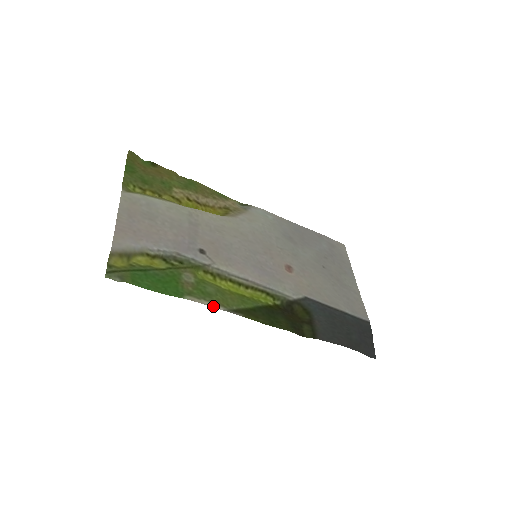
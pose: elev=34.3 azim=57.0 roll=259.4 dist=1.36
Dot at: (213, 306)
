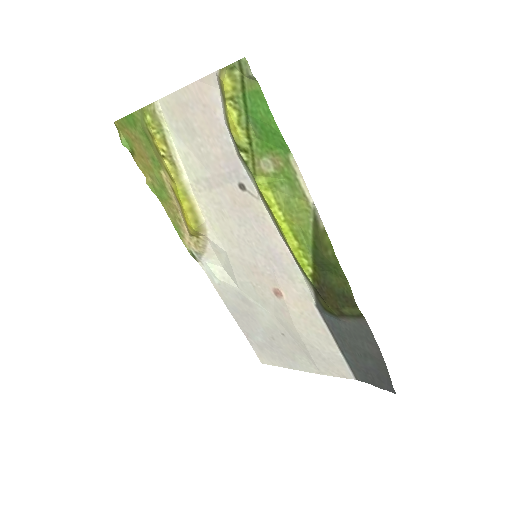
Dot at: (307, 190)
